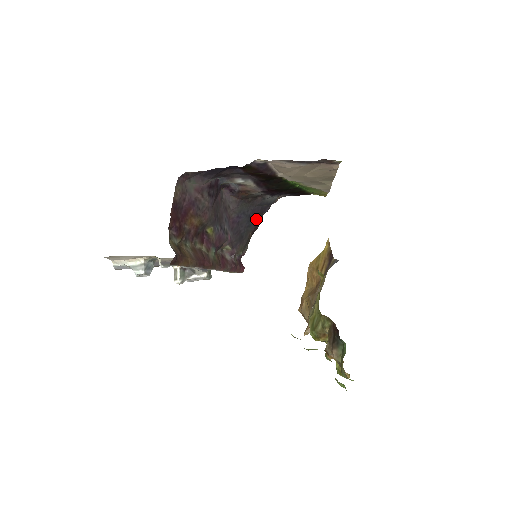
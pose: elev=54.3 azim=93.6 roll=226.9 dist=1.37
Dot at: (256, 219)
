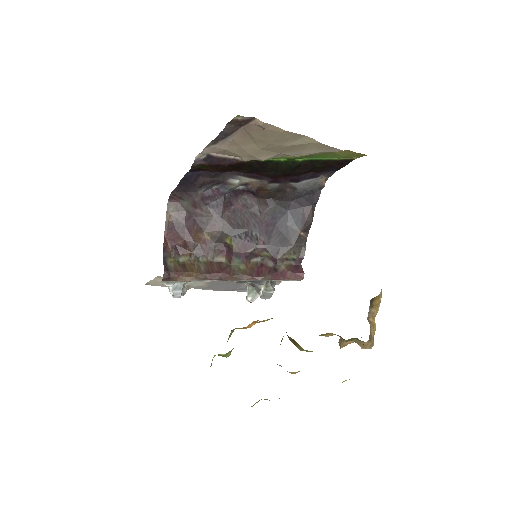
Dot at: (302, 214)
